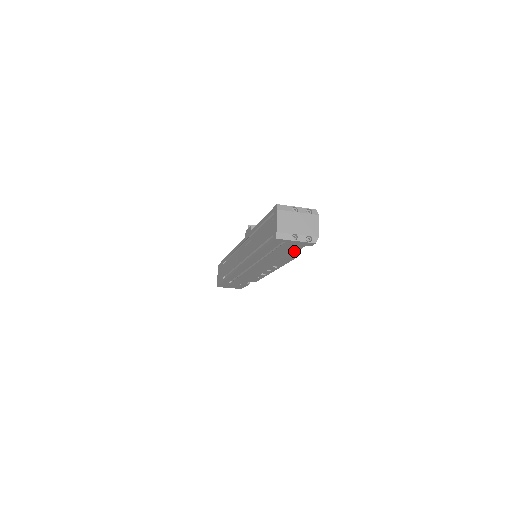
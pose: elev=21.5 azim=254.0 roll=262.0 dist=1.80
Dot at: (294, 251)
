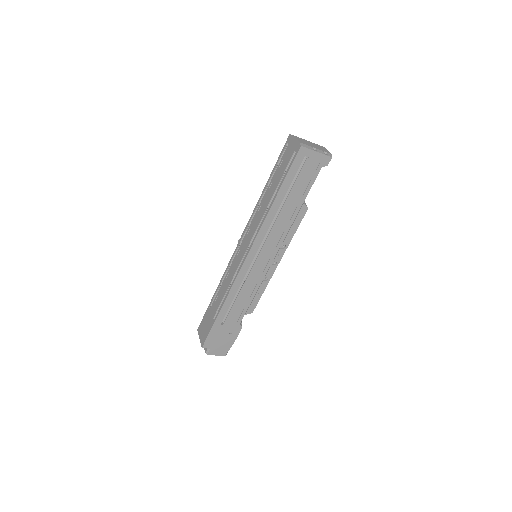
Dot at: (310, 186)
